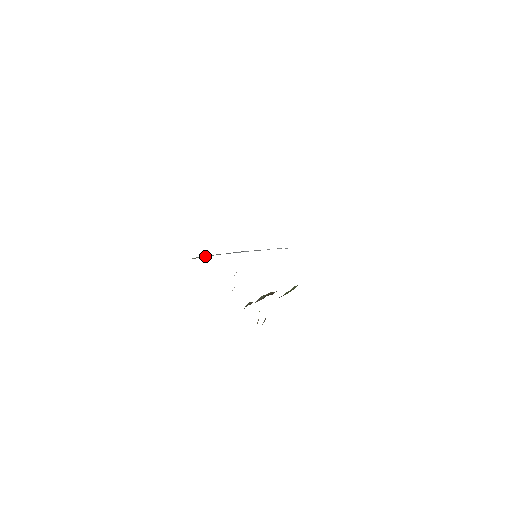
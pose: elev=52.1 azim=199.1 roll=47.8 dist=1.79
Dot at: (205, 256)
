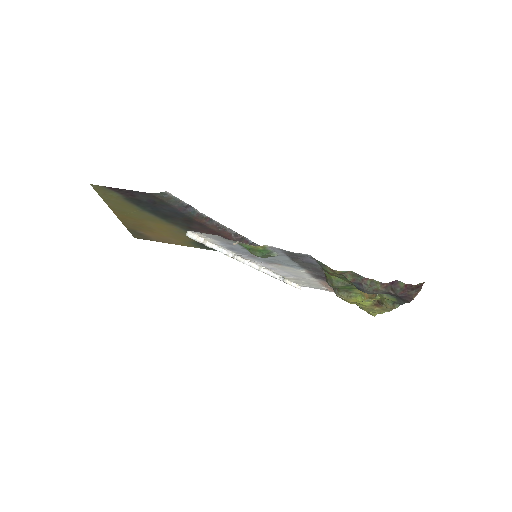
Dot at: (199, 240)
